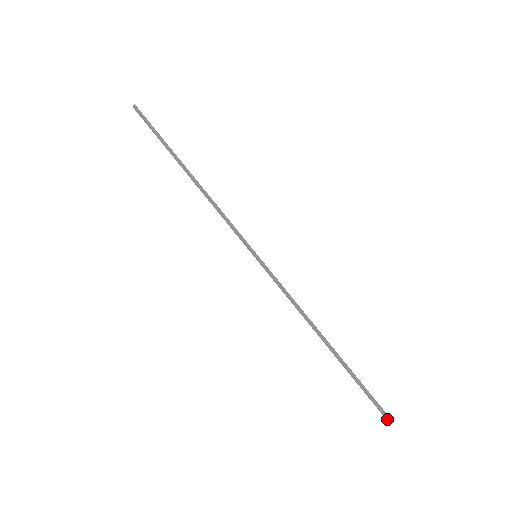
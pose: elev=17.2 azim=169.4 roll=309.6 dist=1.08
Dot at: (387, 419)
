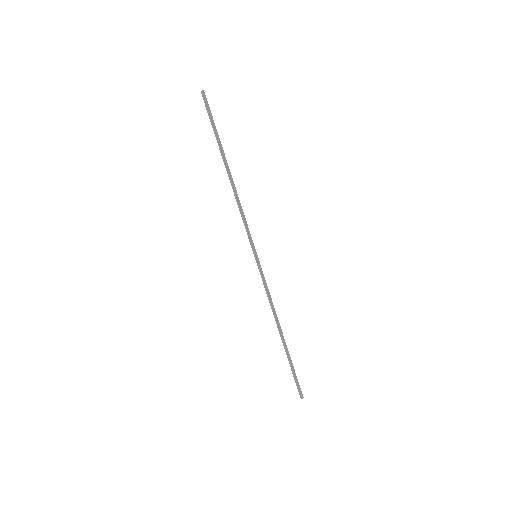
Dot at: (301, 395)
